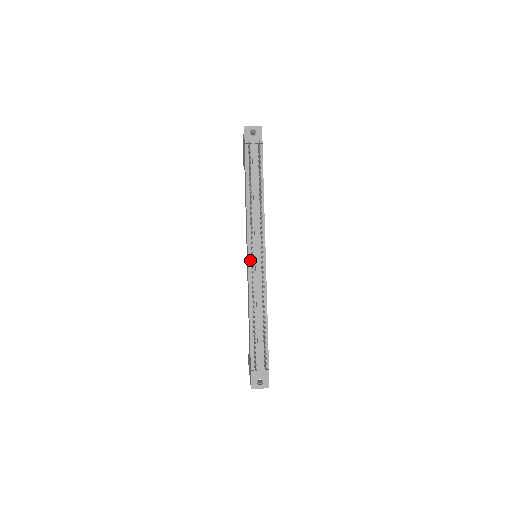
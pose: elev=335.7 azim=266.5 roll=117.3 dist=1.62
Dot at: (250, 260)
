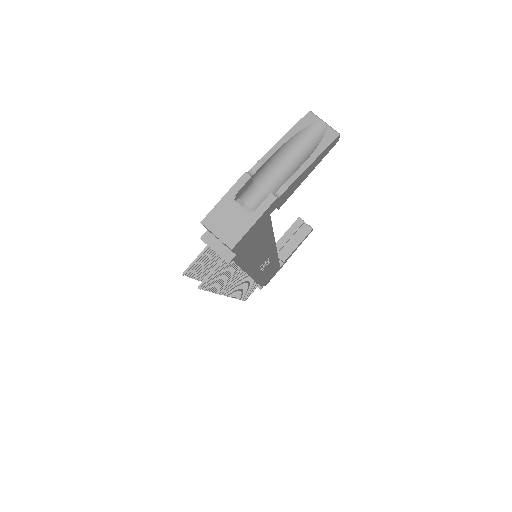
Dot at: occluded
